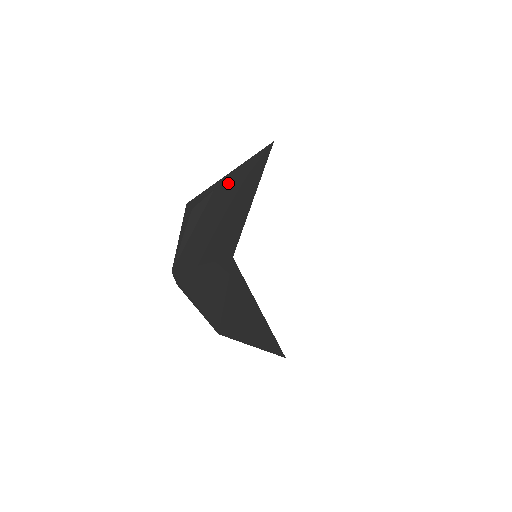
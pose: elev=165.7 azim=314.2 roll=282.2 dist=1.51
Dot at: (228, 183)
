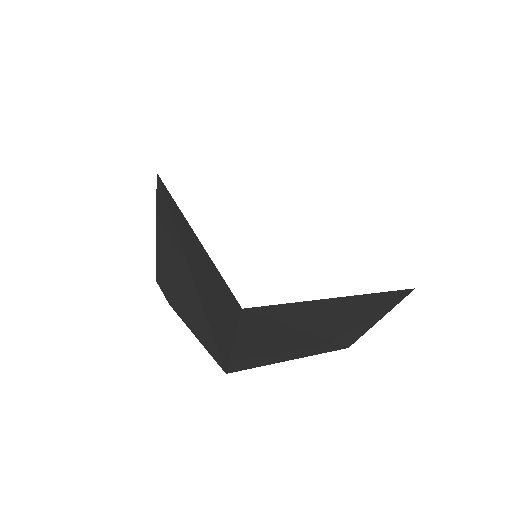
Dot at: occluded
